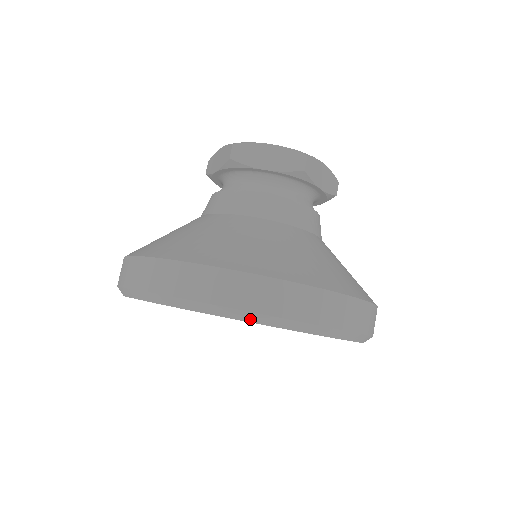
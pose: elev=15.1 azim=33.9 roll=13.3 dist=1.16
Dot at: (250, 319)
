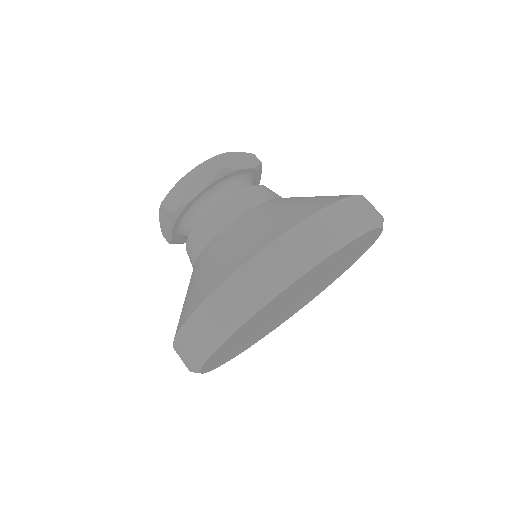
Dot at: (377, 225)
